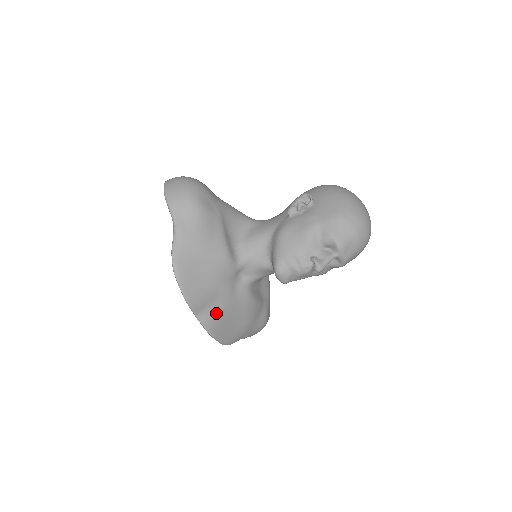
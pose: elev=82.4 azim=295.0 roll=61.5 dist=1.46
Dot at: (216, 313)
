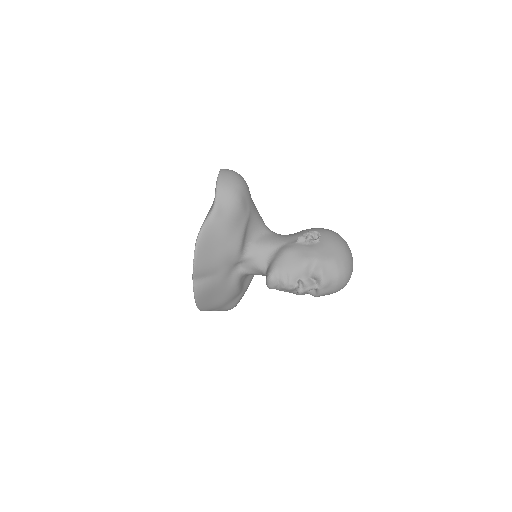
Dot at: (208, 284)
